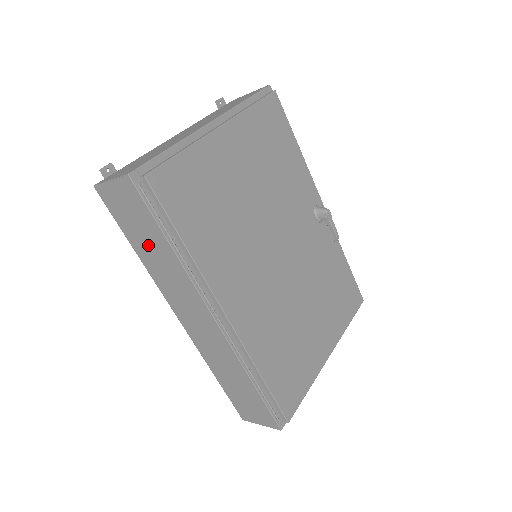
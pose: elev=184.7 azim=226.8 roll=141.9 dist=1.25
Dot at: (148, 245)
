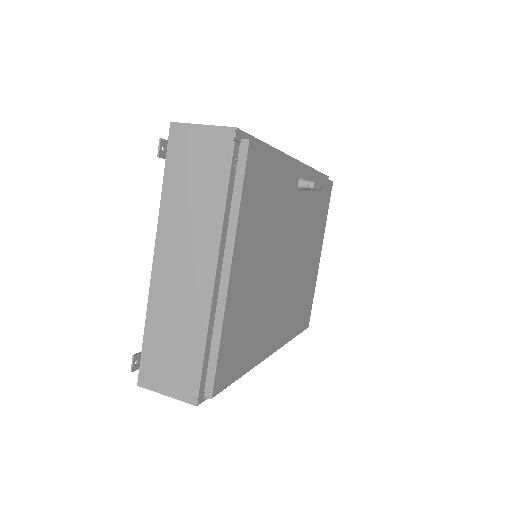
Dot at: occluded
